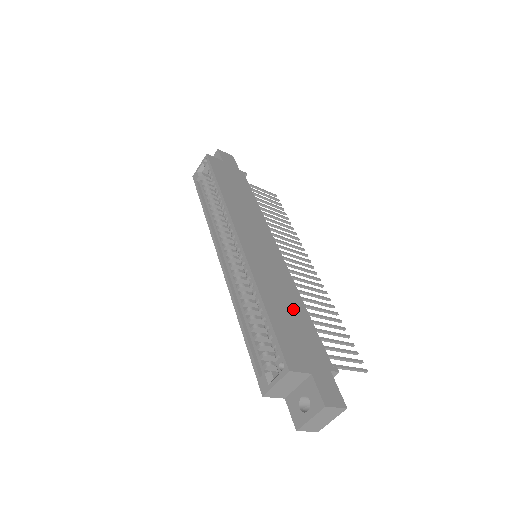
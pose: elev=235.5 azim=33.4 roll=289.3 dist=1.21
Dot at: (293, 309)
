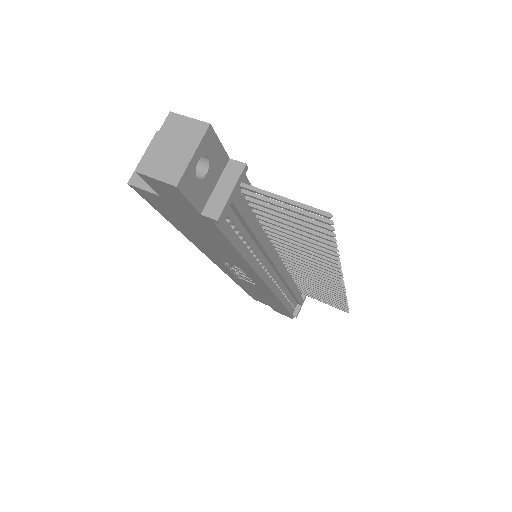
Dot at: occluded
